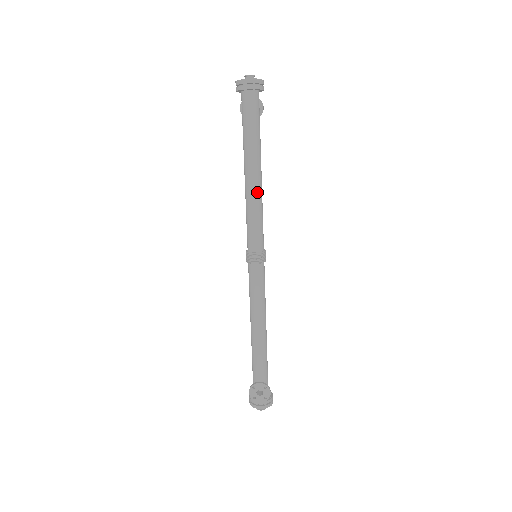
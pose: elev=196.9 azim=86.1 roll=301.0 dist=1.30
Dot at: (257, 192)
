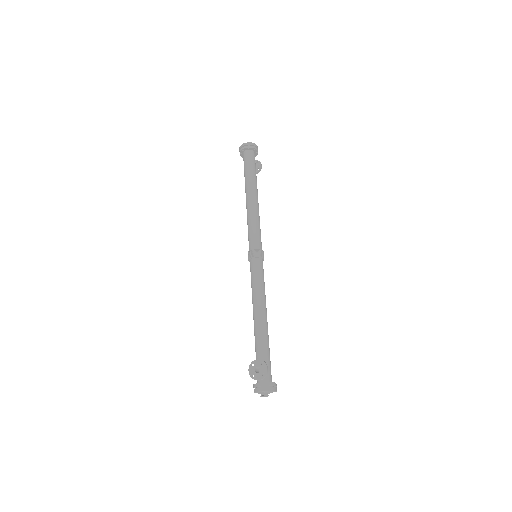
Dot at: (253, 208)
